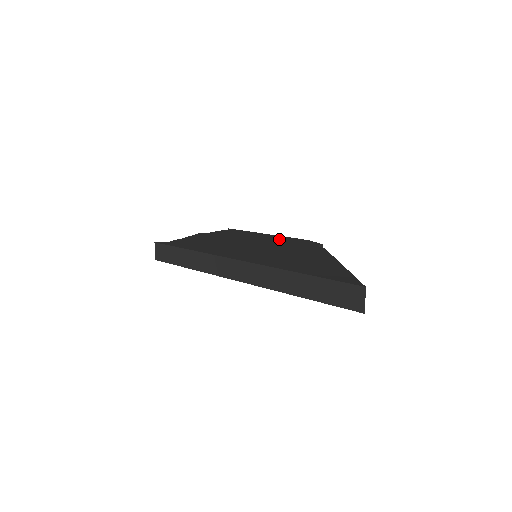
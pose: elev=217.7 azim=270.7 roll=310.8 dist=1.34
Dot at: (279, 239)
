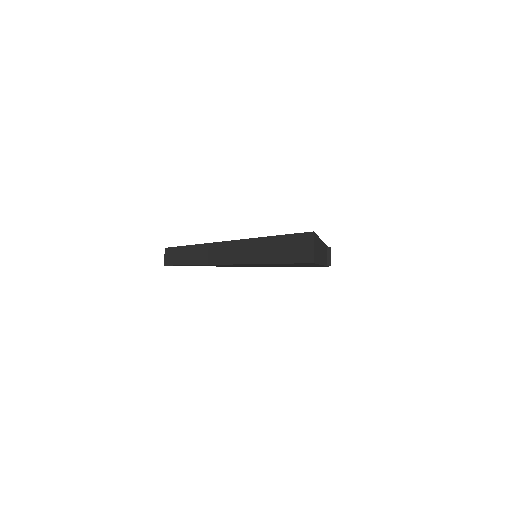
Dot at: occluded
